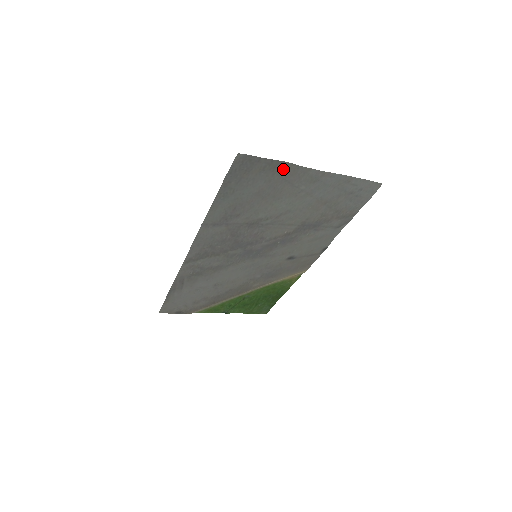
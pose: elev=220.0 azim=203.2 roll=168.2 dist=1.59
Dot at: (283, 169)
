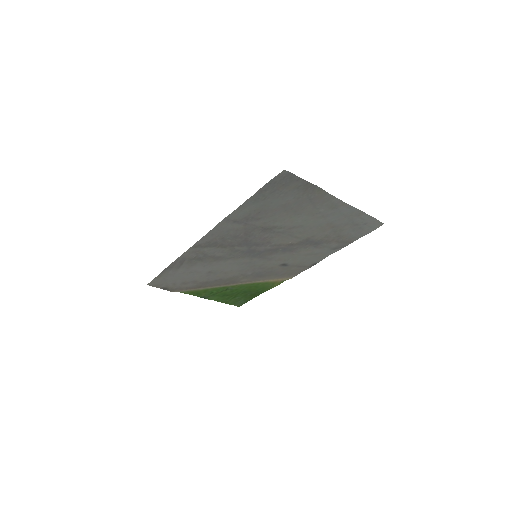
Dot at: (313, 192)
